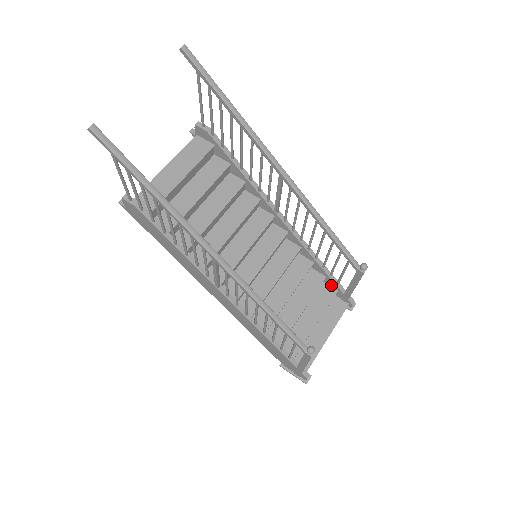
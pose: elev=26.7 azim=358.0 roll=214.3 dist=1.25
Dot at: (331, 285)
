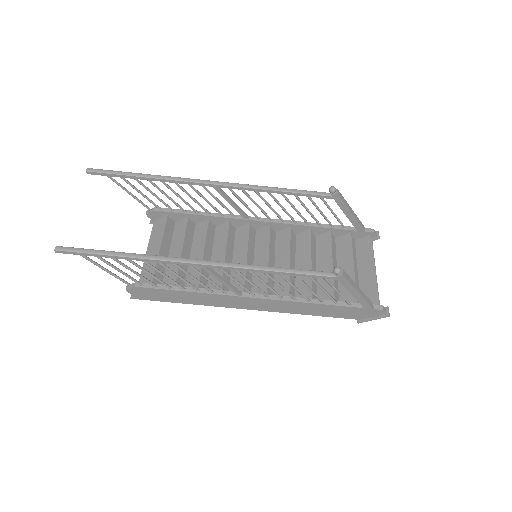
Dot at: (342, 234)
